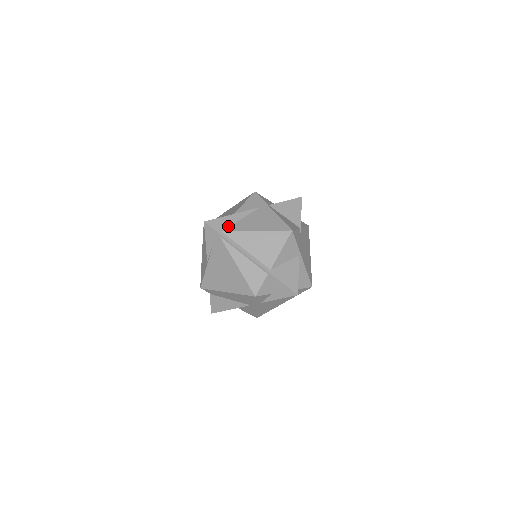
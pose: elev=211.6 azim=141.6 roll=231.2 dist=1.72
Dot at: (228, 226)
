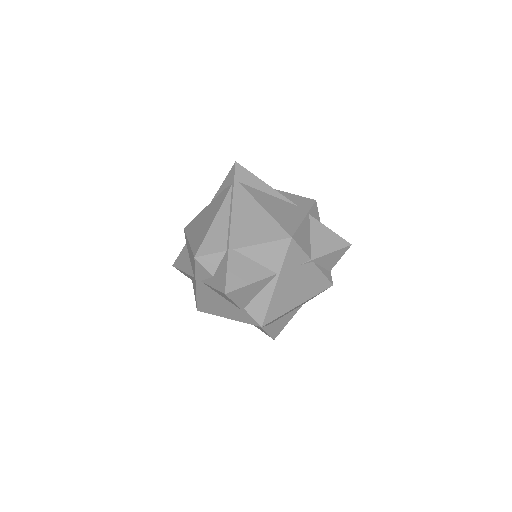
Dot at: (250, 185)
